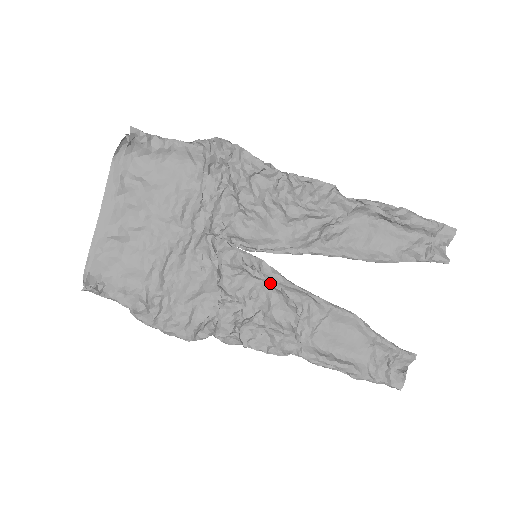
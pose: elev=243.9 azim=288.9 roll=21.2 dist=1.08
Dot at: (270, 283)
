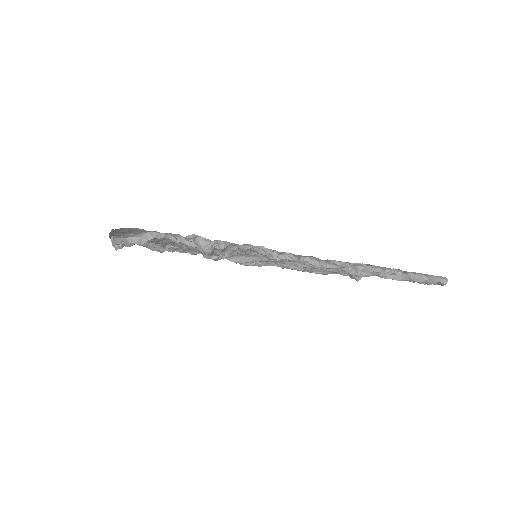
Dot at: (264, 265)
